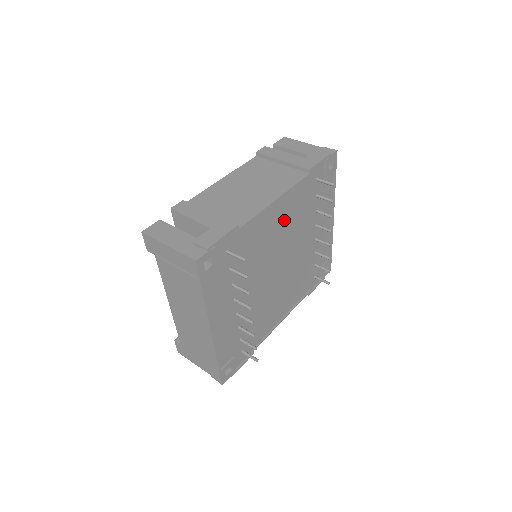
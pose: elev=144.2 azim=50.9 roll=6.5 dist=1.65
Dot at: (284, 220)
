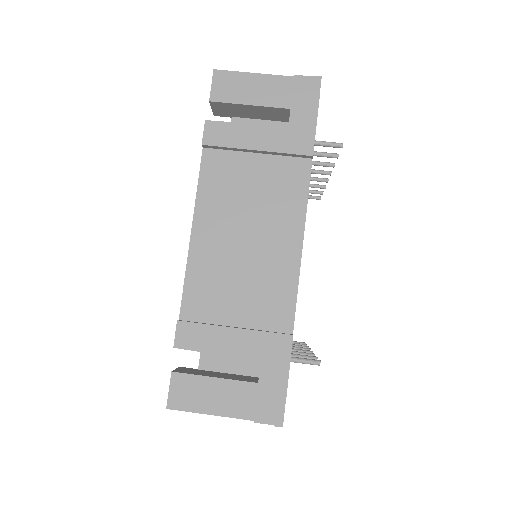
Dot at: occluded
